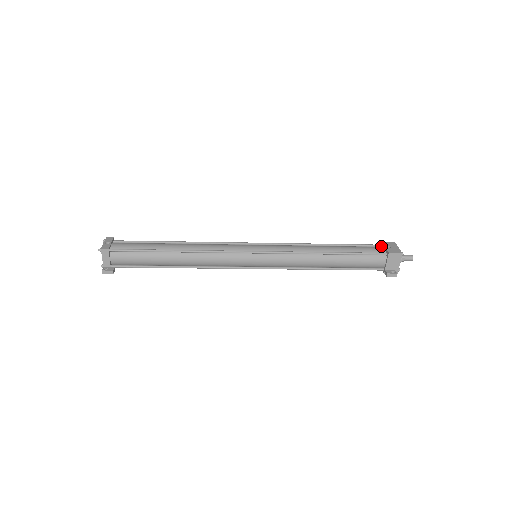
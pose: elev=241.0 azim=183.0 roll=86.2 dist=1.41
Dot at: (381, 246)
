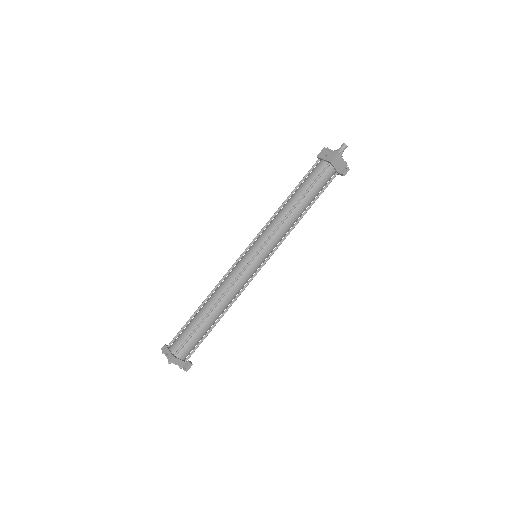
Dot at: (319, 160)
